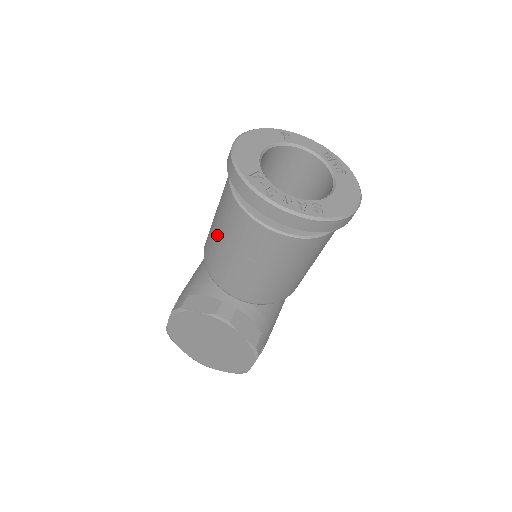
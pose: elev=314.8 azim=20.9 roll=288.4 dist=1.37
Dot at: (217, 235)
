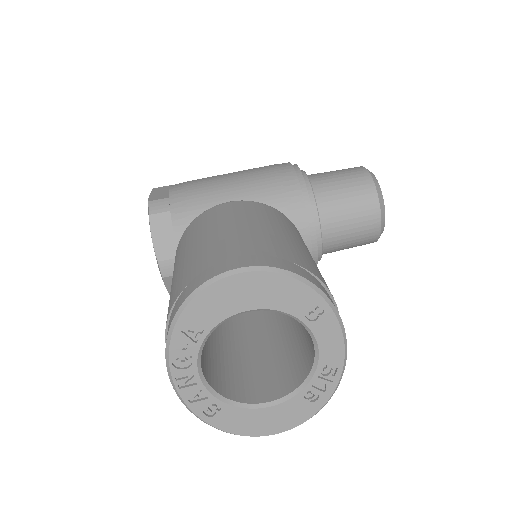
Dot at: (183, 254)
